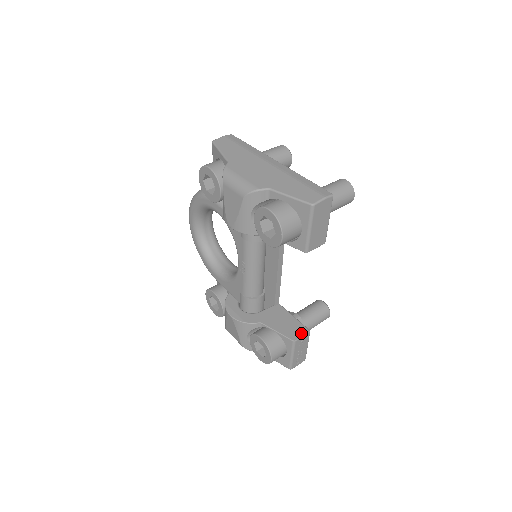
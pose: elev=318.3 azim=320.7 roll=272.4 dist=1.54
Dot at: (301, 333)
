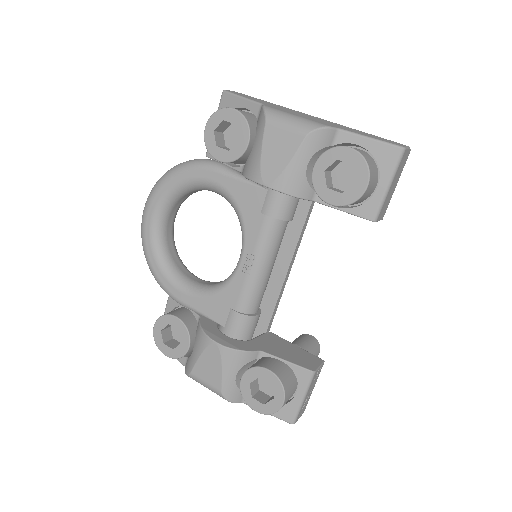
Dot at: (317, 363)
